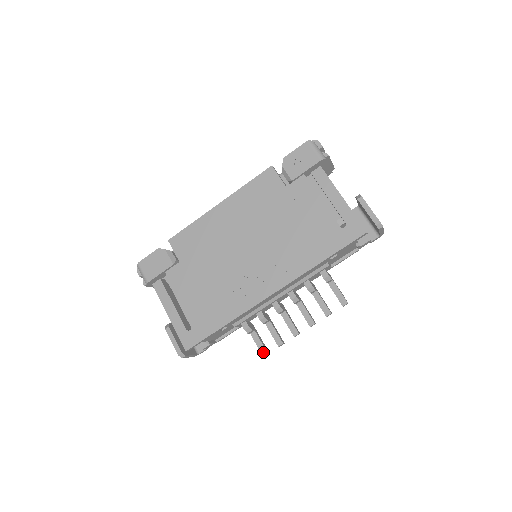
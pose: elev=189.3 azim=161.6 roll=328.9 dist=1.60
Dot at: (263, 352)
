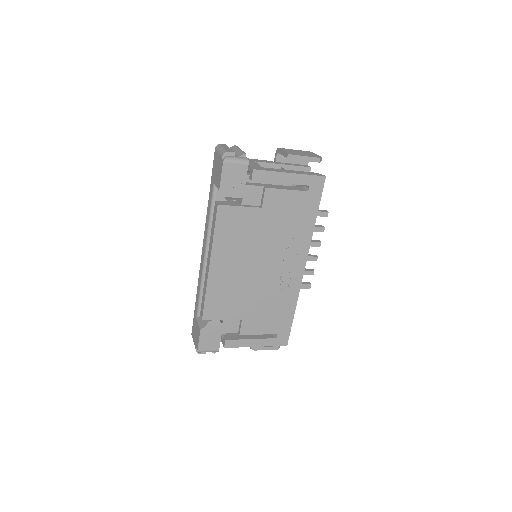
Dot at: (308, 287)
